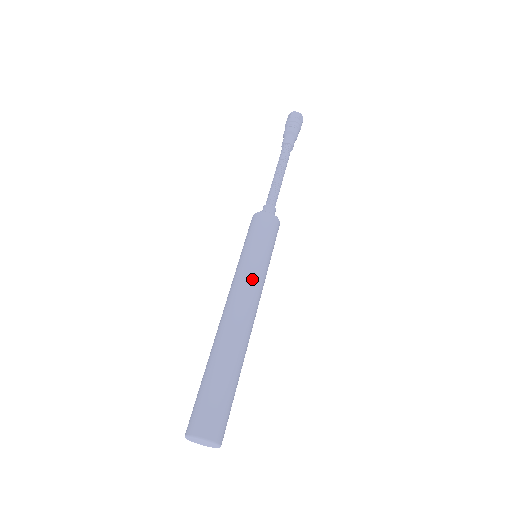
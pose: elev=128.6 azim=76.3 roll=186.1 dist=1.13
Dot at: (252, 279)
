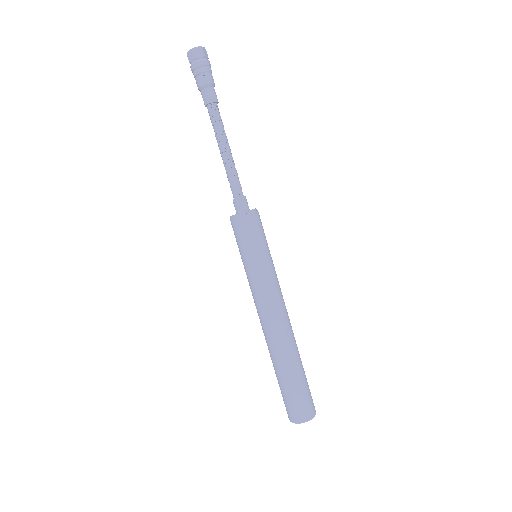
Dot at: (273, 288)
